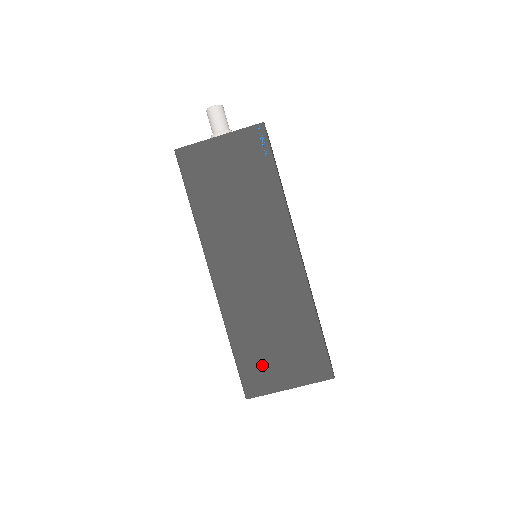
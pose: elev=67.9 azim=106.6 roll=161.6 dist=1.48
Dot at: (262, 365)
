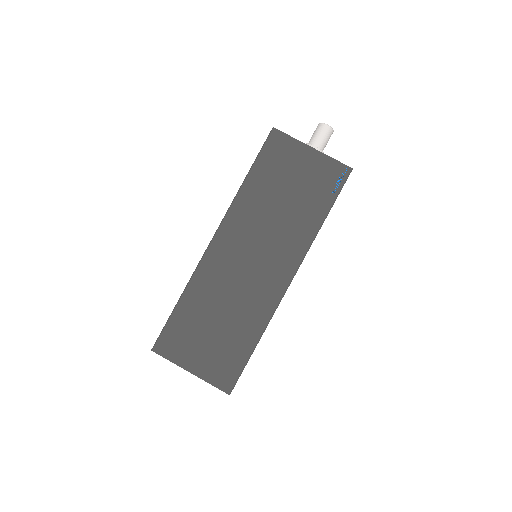
Dot at: (187, 336)
